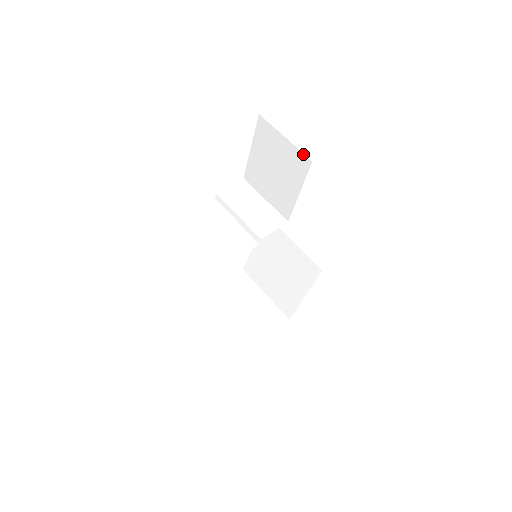
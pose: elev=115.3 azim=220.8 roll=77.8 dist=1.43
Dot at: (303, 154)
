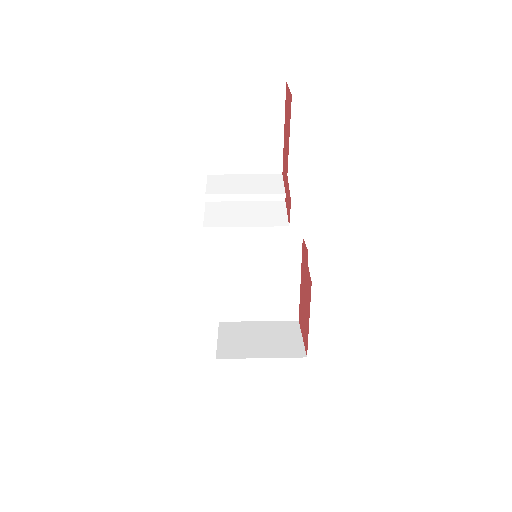
Dot at: (273, 82)
